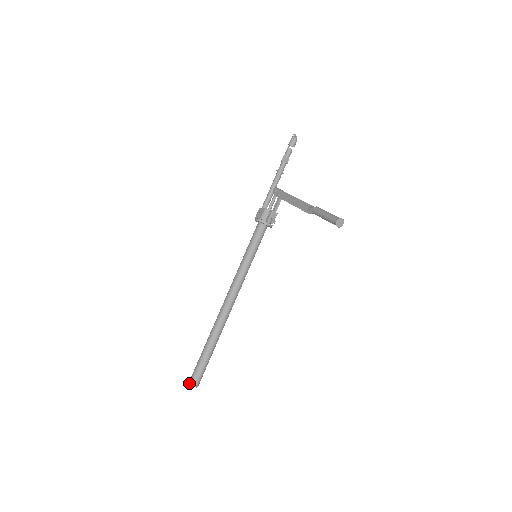
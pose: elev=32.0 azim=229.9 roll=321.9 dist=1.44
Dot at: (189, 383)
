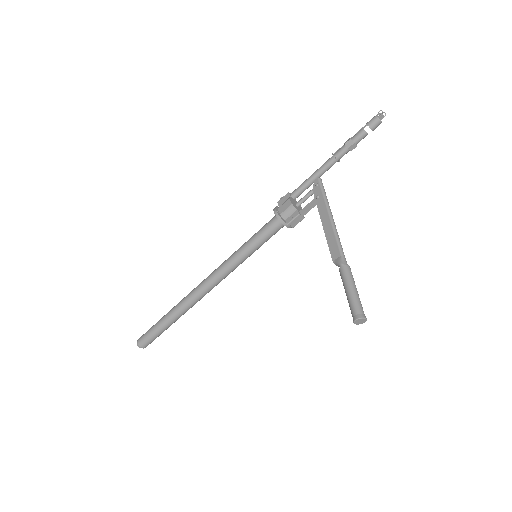
Dot at: (137, 342)
